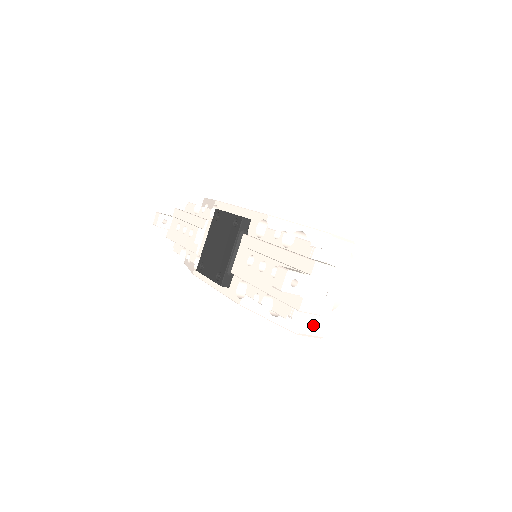
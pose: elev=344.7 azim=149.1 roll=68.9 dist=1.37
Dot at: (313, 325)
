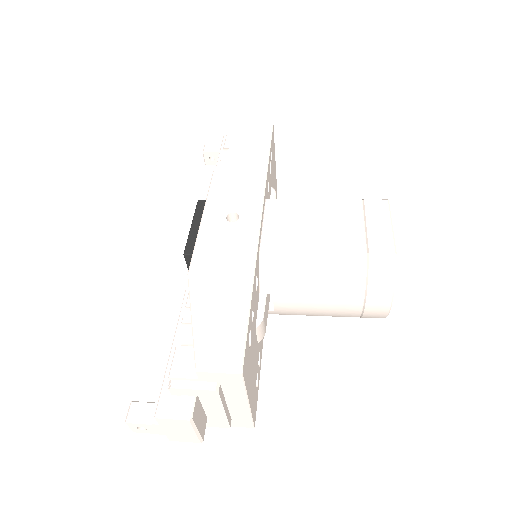
Dot at: (232, 421)
